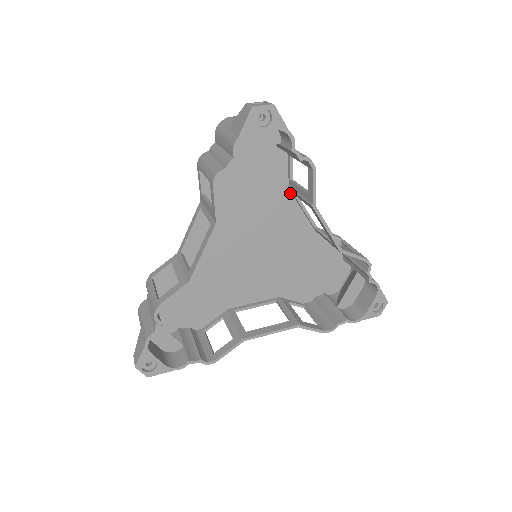
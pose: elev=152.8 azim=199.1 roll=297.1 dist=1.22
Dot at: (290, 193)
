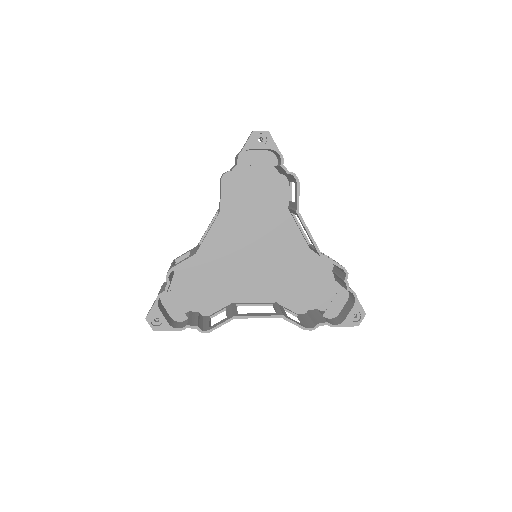
Dot at: (289, 213)
